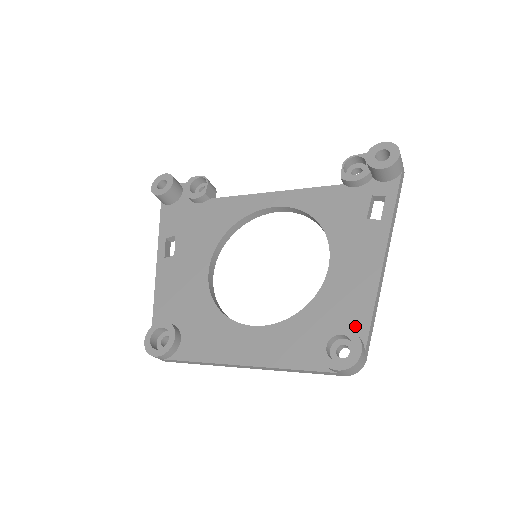
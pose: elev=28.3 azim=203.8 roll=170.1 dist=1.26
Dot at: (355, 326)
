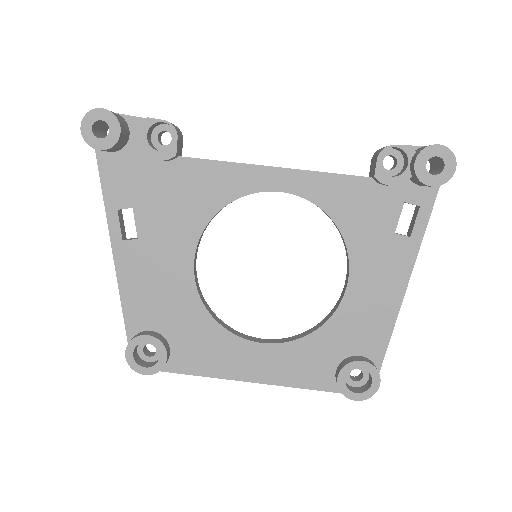
Dot at: (371, 353)
